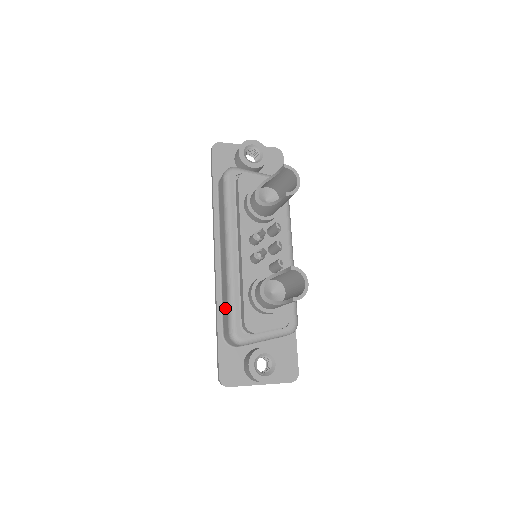
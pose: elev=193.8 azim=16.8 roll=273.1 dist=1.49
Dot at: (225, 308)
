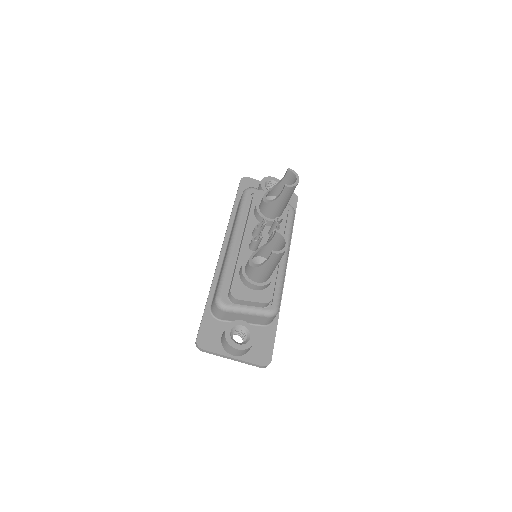
Dot at: (218, 282)
